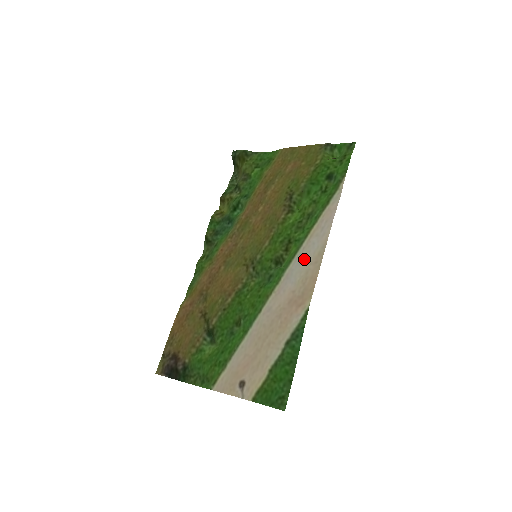
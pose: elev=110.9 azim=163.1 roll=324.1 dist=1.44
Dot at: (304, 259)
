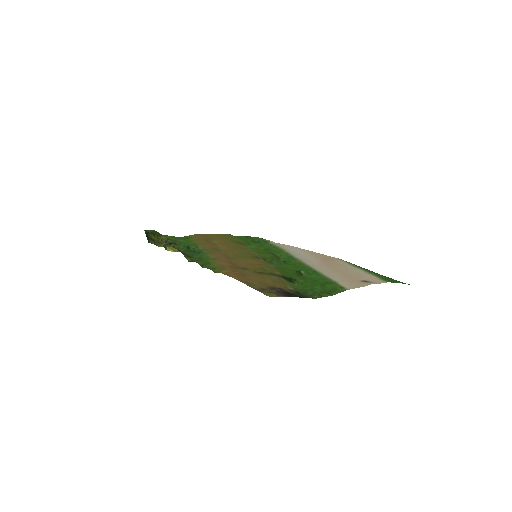
Dot at: (299, 253)
